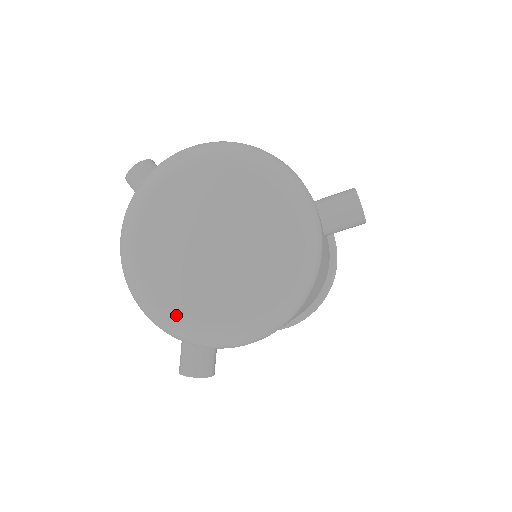
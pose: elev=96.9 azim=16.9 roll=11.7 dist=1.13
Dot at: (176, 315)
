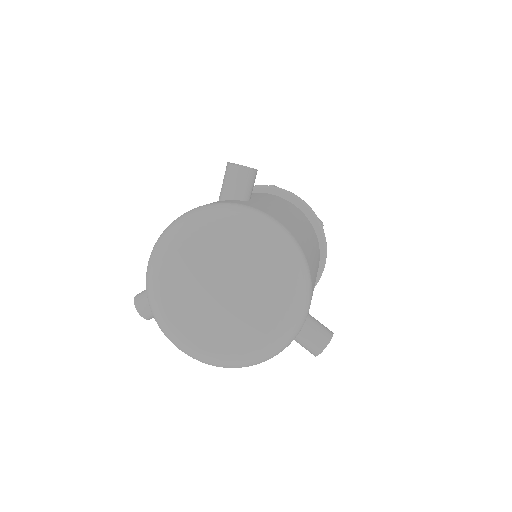
Dot at: (160, 303)
